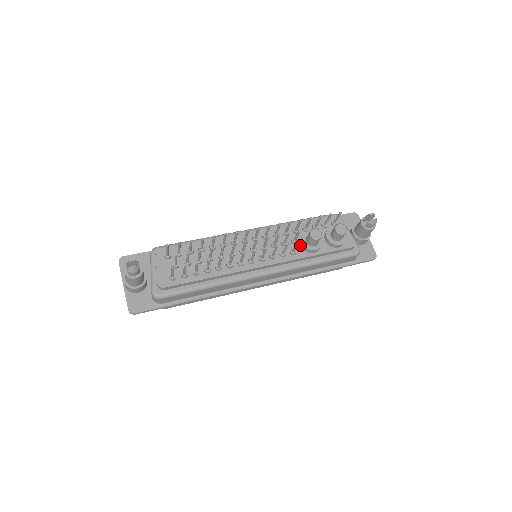
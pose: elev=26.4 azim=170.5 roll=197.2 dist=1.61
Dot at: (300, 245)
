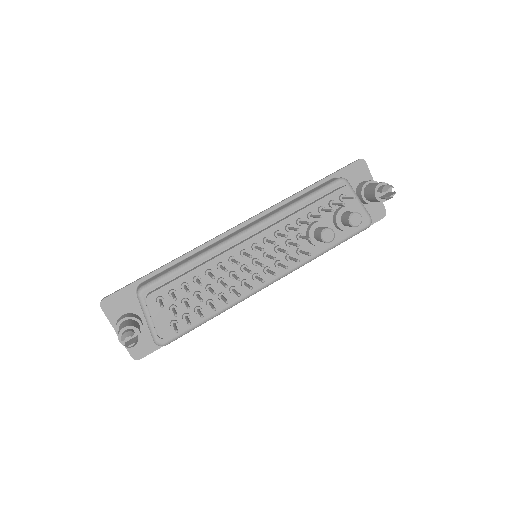
Dot at: occluded
